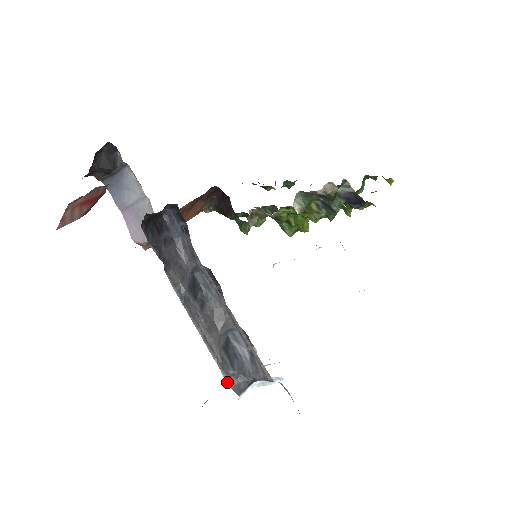
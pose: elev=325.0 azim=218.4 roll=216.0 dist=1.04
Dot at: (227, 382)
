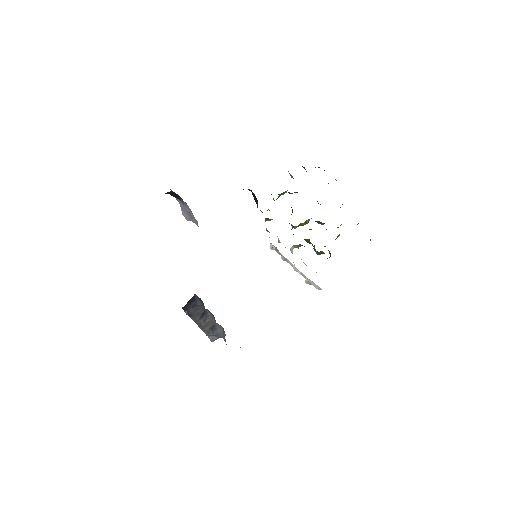
Dot at: (208, 337)
